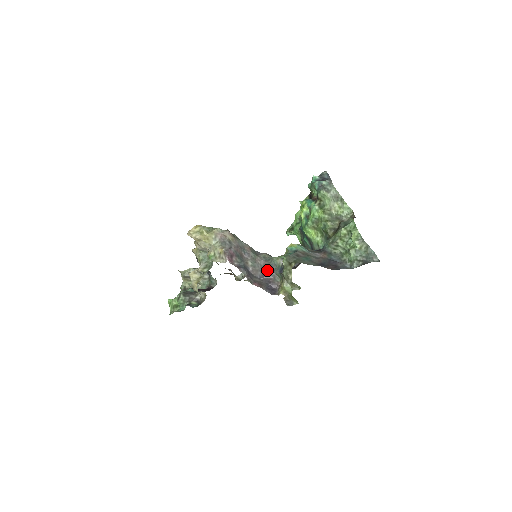
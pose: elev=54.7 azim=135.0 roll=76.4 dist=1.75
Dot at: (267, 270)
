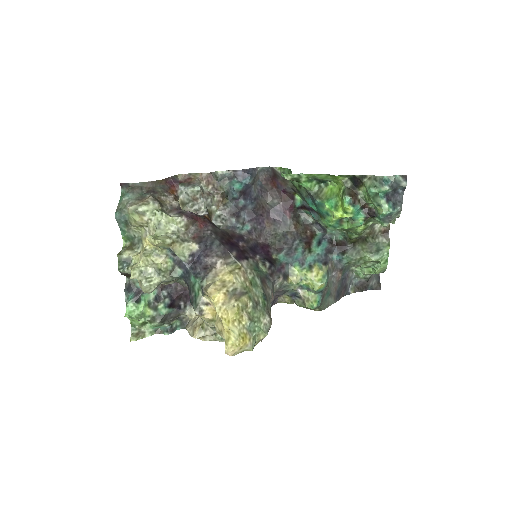
Dot at: occluded
